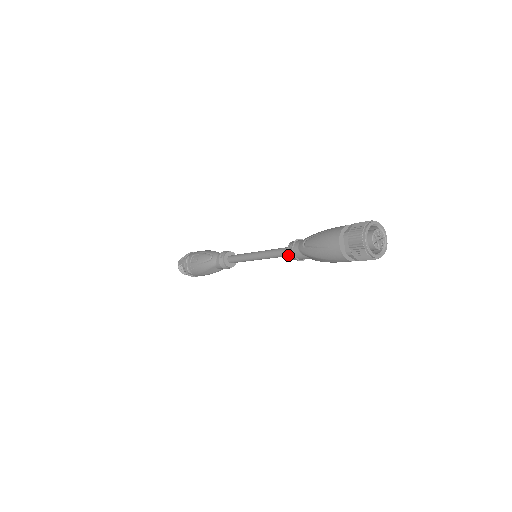
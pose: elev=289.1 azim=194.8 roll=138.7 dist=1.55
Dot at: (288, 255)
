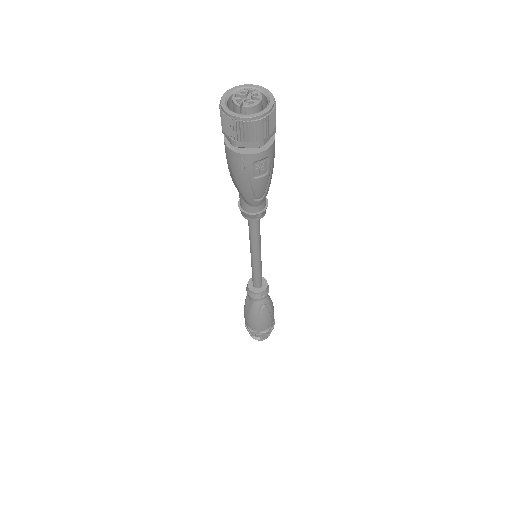
Dot at: occluded
